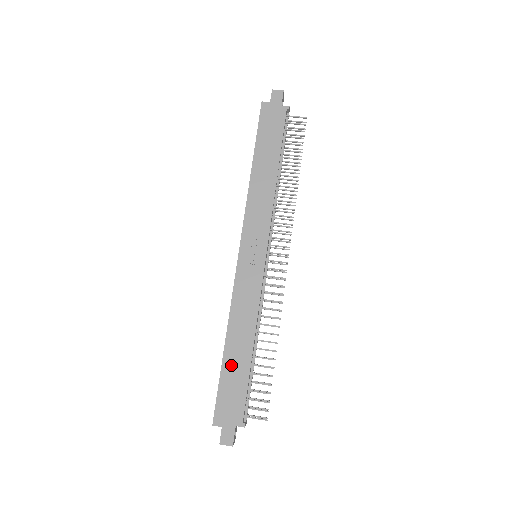
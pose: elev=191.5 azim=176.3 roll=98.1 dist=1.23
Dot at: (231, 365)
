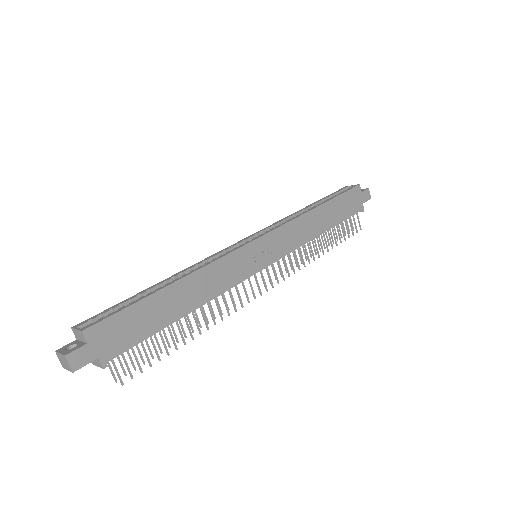
Dot at: (159, 304)
